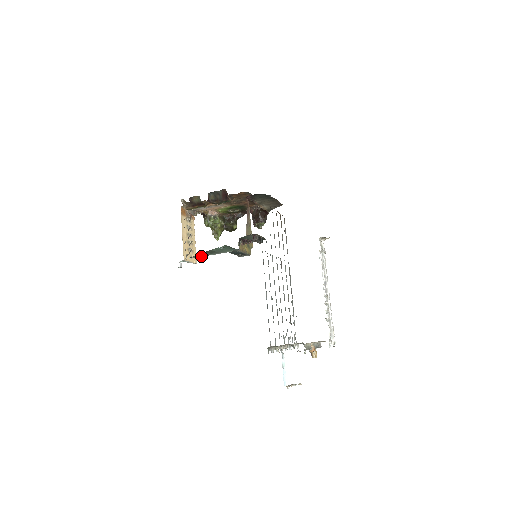
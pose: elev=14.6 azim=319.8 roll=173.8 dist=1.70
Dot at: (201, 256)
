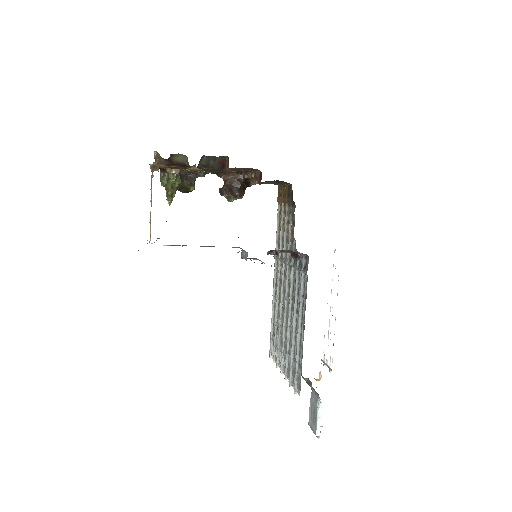
Dot at: (183, 245)
